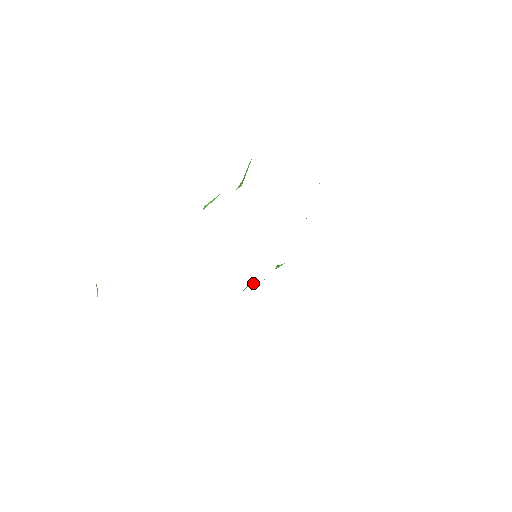
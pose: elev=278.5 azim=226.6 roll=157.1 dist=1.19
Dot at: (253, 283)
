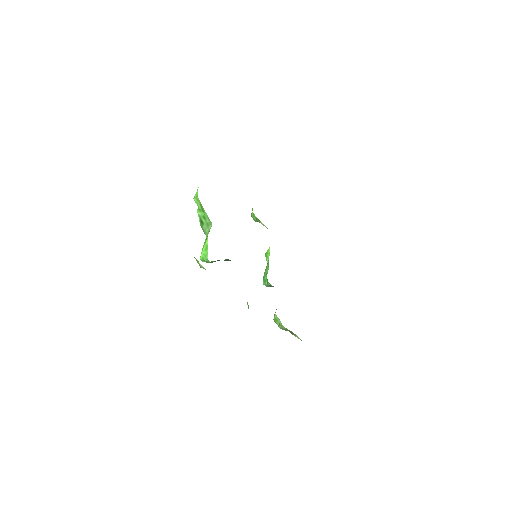
Dot at: (265, 276)
